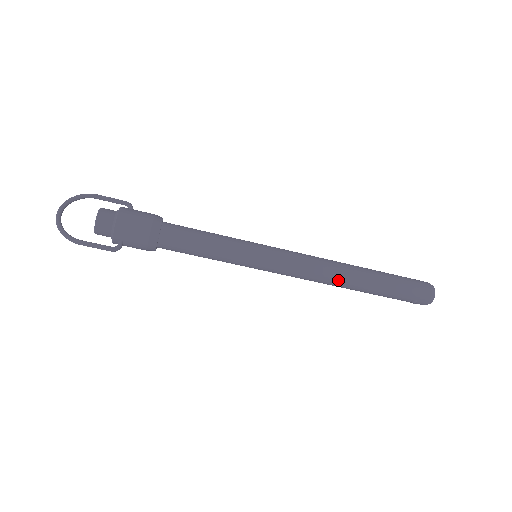
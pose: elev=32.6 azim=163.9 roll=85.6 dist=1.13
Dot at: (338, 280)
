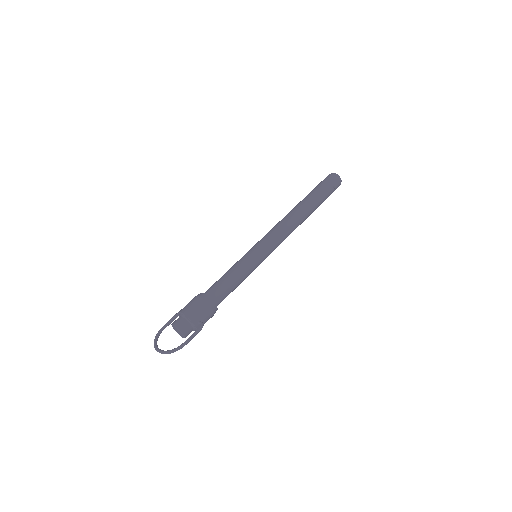
Dot at: (297, 218)
